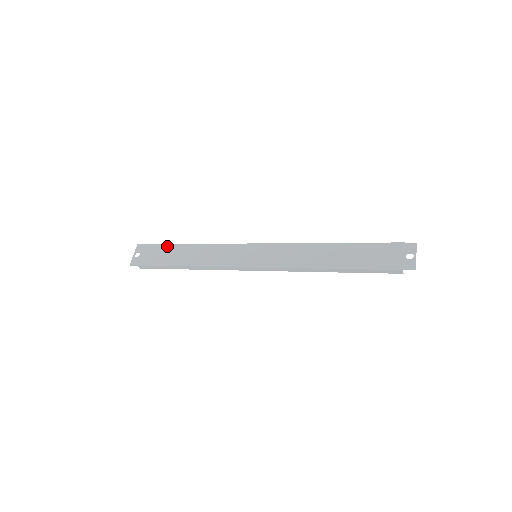
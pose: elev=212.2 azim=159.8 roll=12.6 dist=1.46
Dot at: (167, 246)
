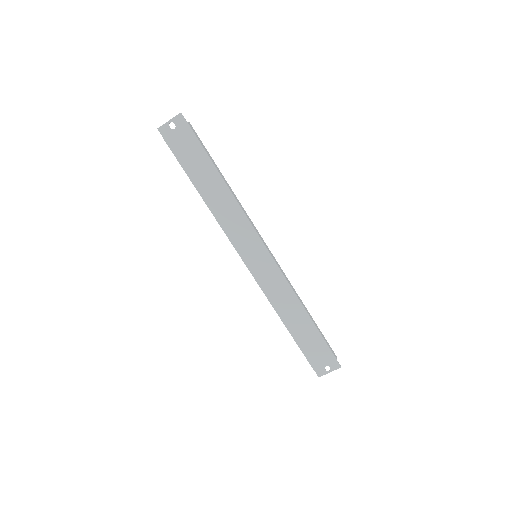
Dot at: (204, 154)
